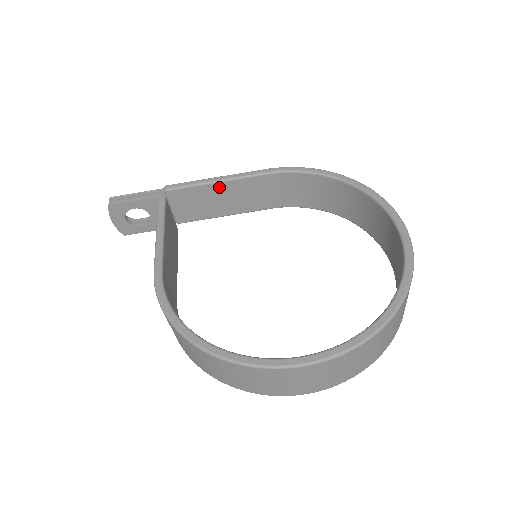
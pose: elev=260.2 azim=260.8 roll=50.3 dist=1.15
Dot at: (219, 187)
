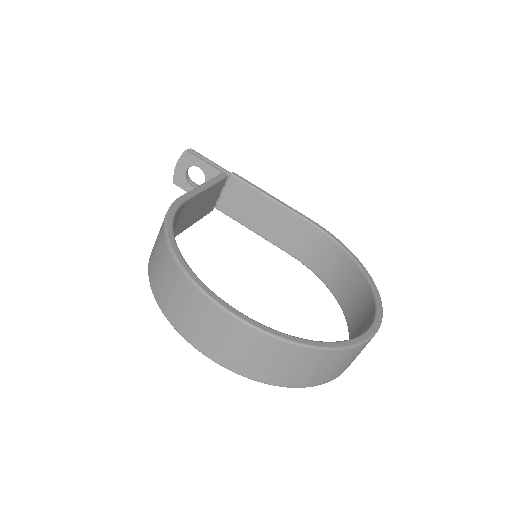
Dot at: (268, 203)
